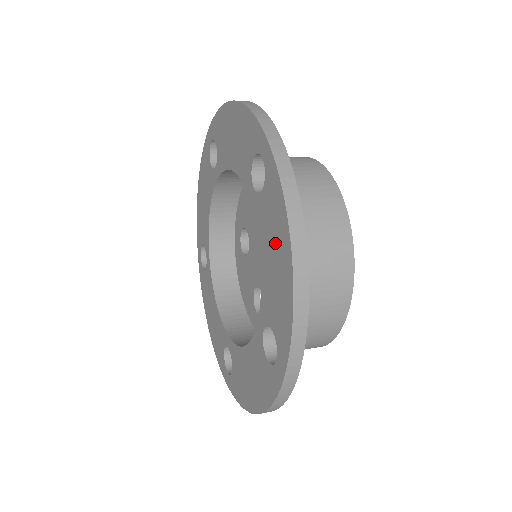
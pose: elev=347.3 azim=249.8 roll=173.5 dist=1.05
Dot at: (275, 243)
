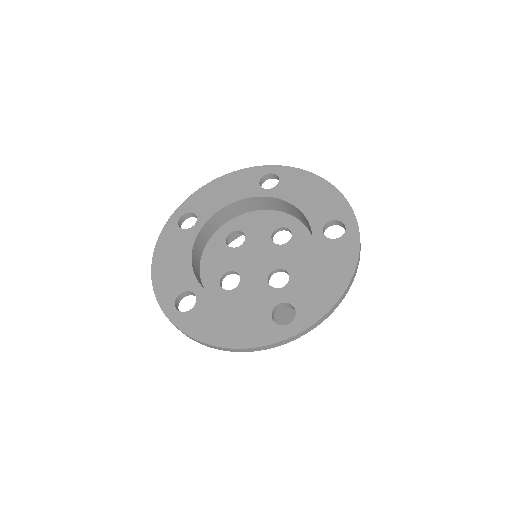
Dot at: (333, 269)
